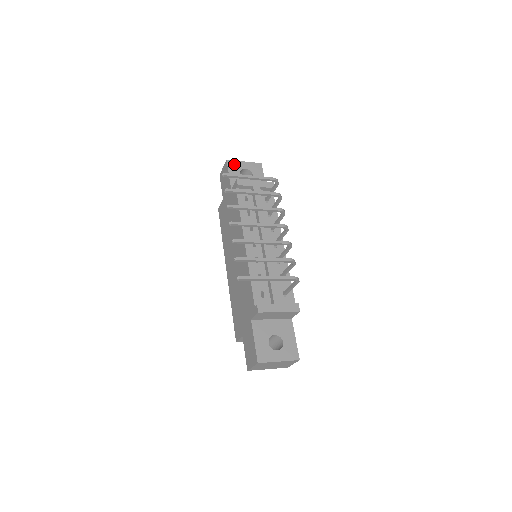
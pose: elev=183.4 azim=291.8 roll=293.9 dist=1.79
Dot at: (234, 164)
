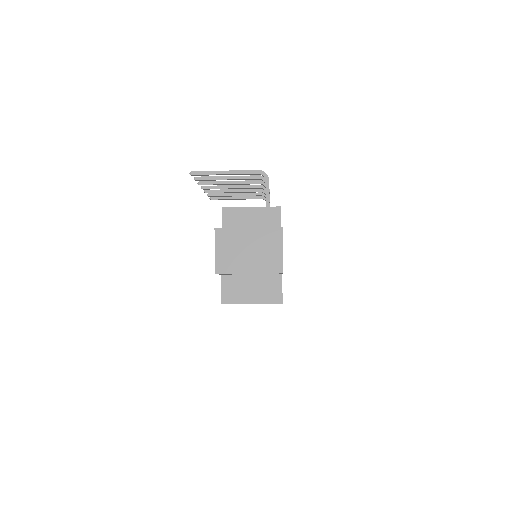
Dot at: occluded
